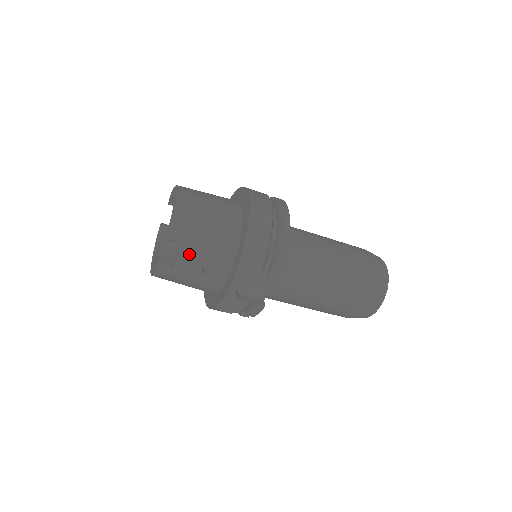
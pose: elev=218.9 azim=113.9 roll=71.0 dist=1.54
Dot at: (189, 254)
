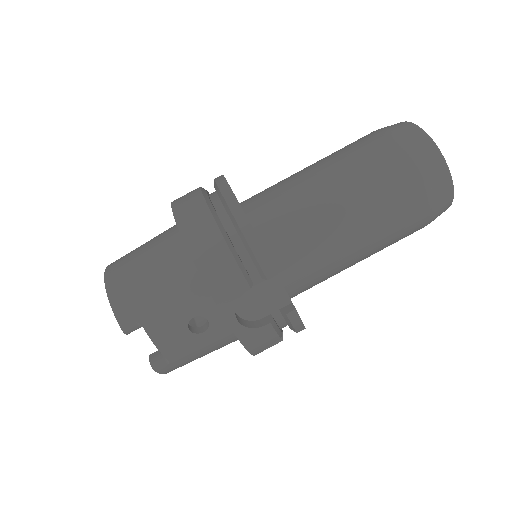
Dot at: (161, 329)
